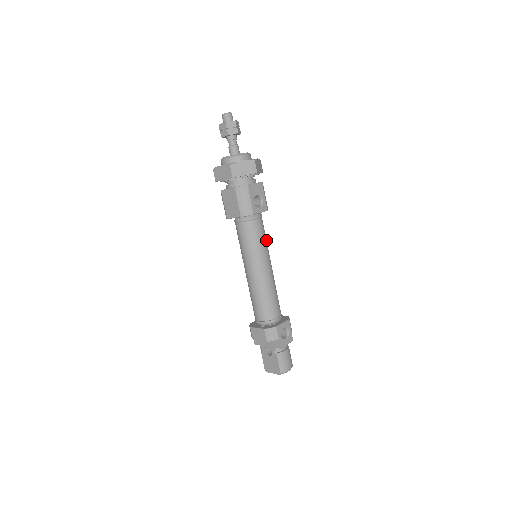
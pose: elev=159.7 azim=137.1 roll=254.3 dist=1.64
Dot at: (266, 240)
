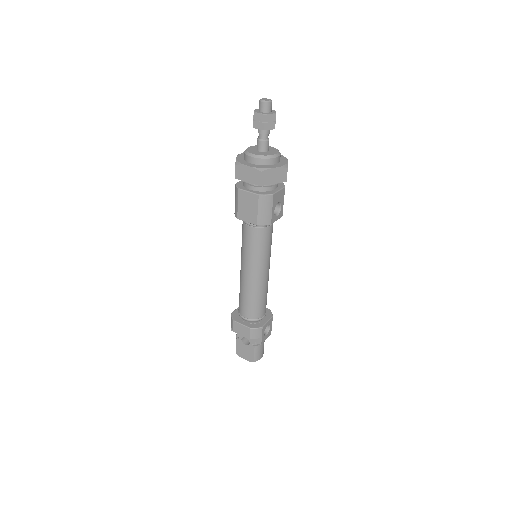
Dot at: (271, 243)
